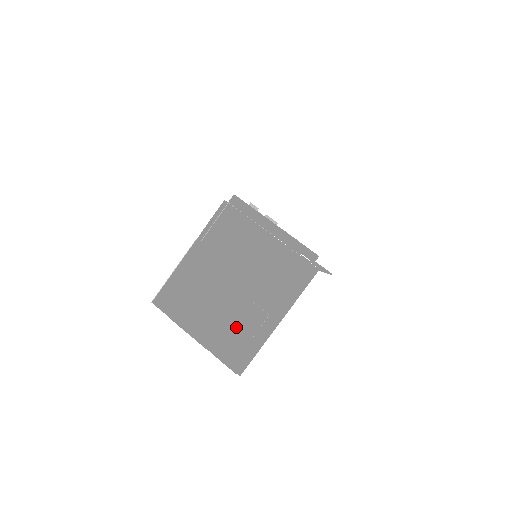
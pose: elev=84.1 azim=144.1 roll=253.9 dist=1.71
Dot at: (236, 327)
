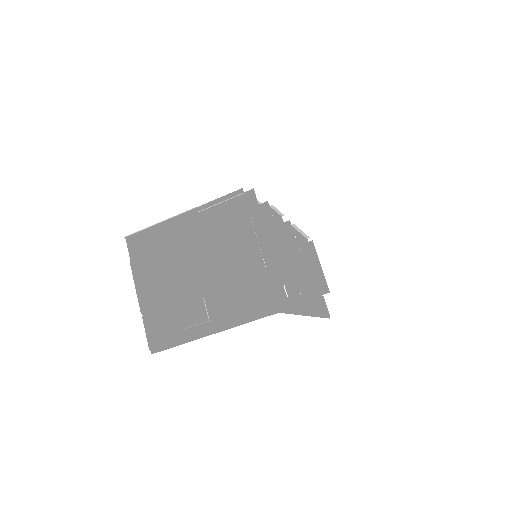
Dot at: (176, 310)
